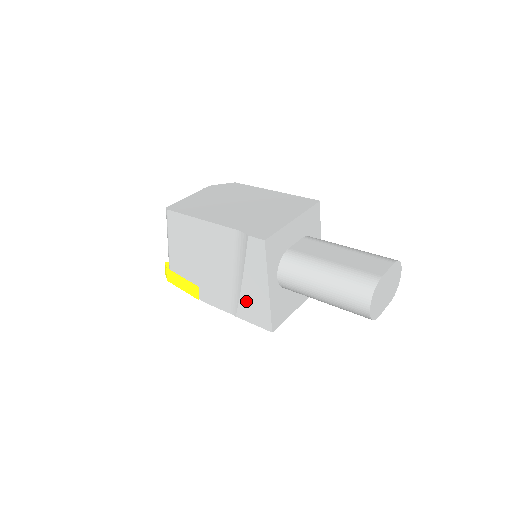
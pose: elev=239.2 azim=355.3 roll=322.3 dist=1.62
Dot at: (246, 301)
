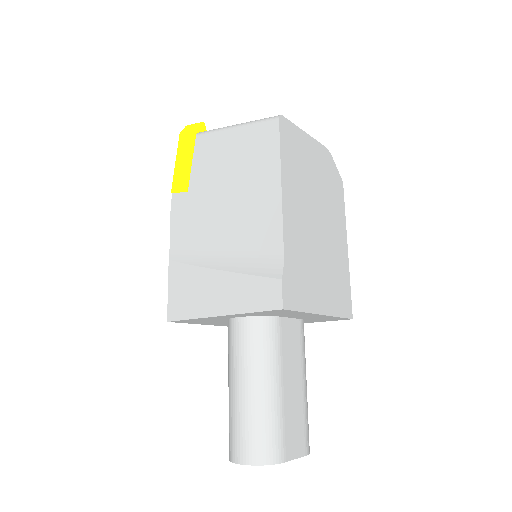
Dot at: (193, 277)
